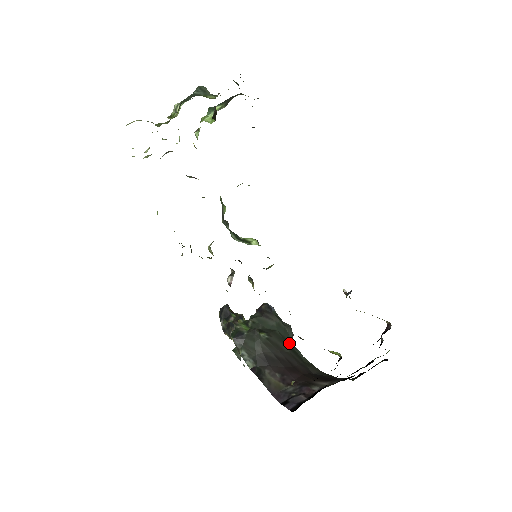
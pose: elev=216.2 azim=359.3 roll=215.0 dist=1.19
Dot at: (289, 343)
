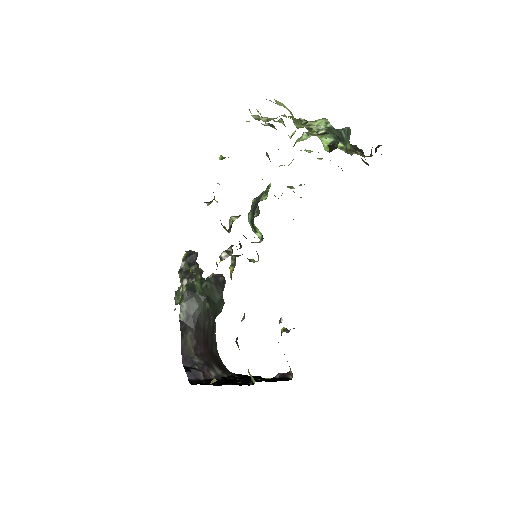
Dot at: (215, 318)
